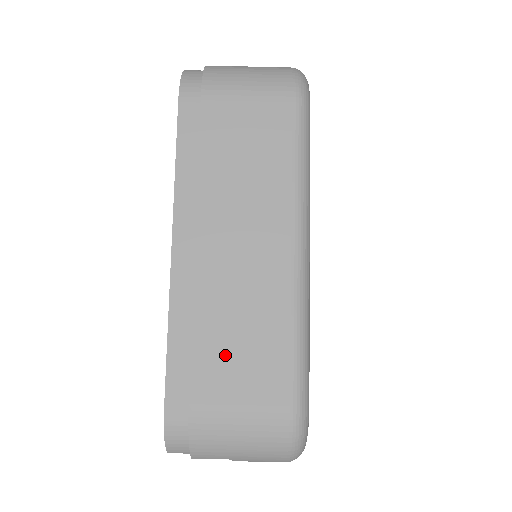
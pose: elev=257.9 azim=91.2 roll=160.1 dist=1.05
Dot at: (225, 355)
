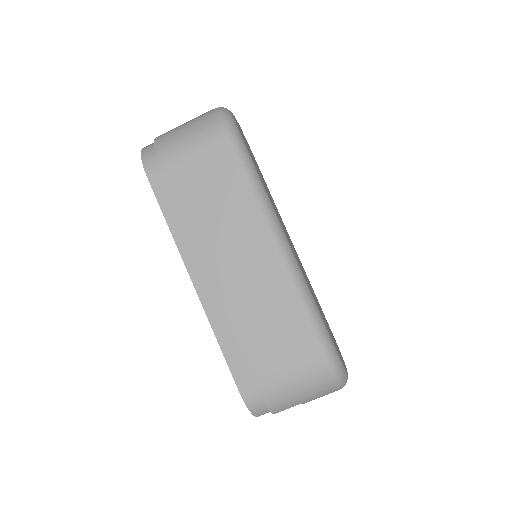
Dot at: (262, 340)
